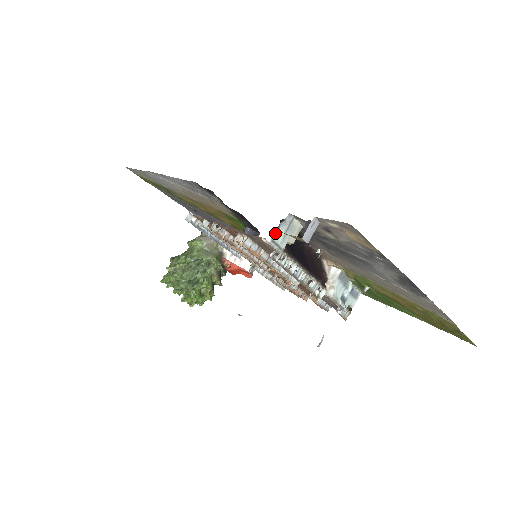
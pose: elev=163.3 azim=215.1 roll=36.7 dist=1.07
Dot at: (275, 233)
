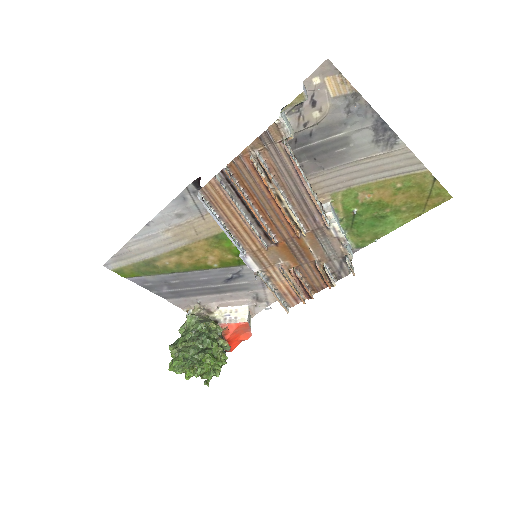
Dot at: (281, 115)
